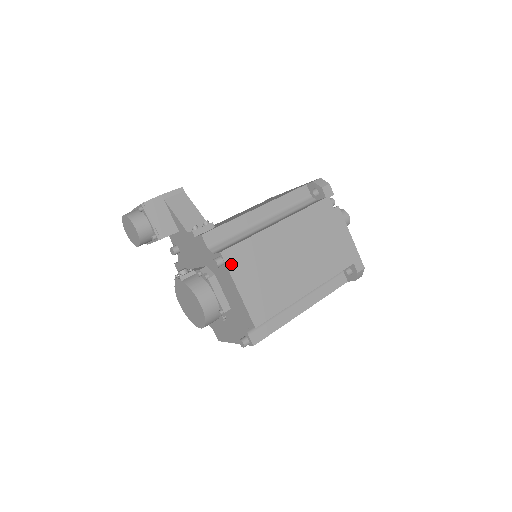
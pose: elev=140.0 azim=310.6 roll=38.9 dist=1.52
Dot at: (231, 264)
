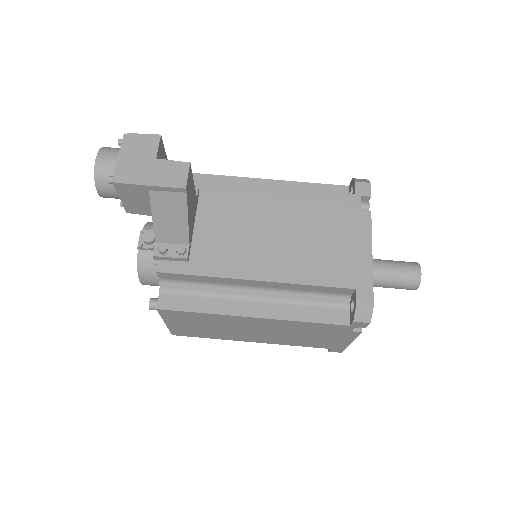
Dot at: (166, 315)
